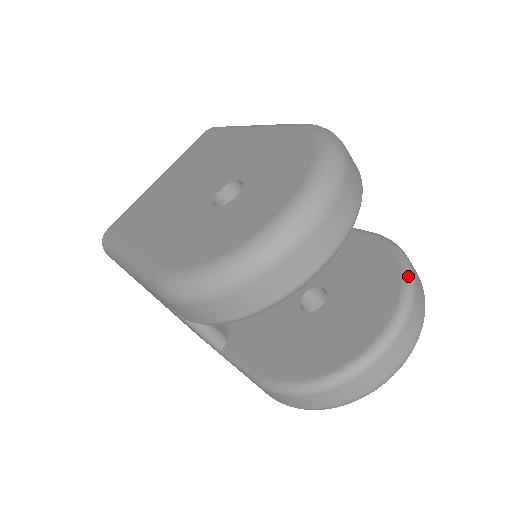
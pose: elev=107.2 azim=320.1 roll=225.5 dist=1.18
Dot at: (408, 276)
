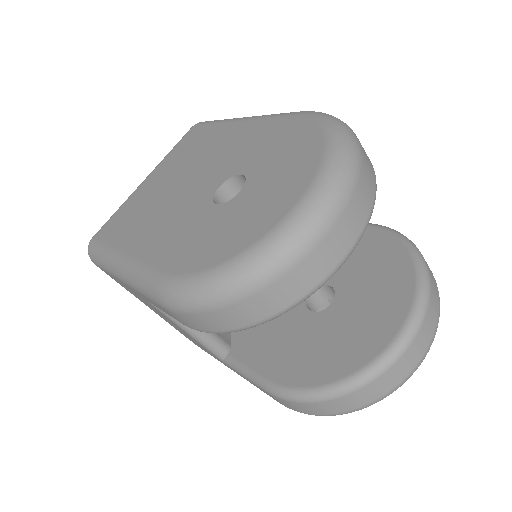
Dot at: (421, 267)
